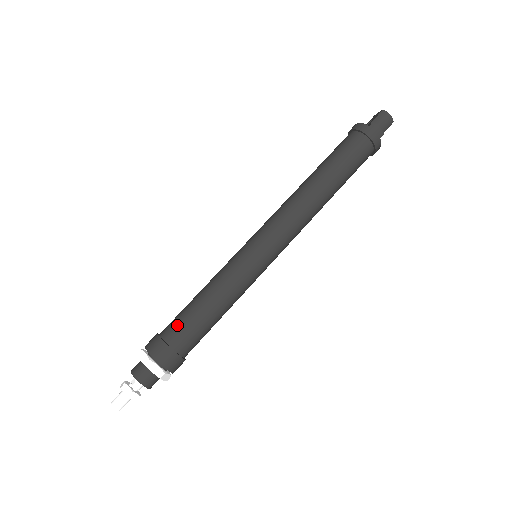
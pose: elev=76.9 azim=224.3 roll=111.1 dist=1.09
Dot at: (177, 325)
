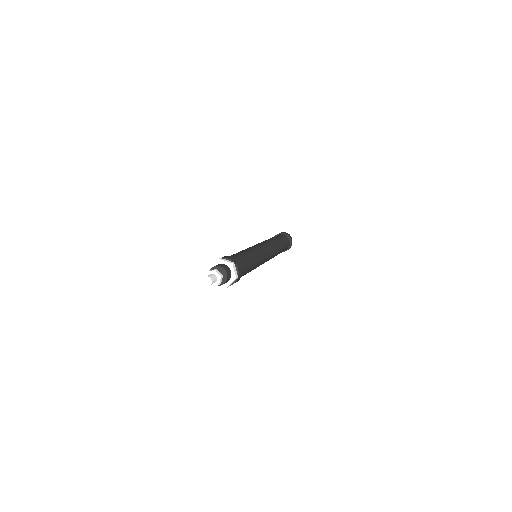
Dot at: occluded
